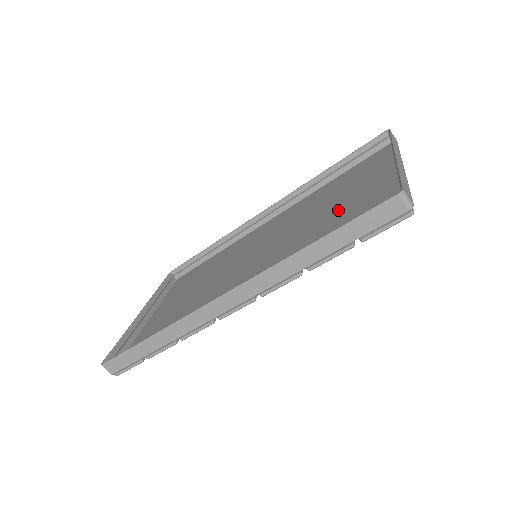
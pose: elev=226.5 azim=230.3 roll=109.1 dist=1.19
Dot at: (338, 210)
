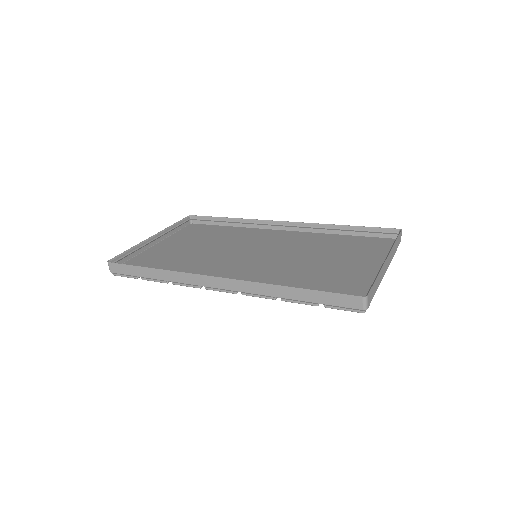
Dot at: (328, 268)
